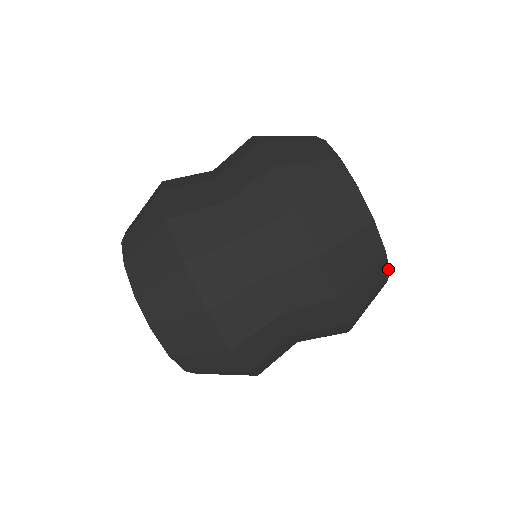
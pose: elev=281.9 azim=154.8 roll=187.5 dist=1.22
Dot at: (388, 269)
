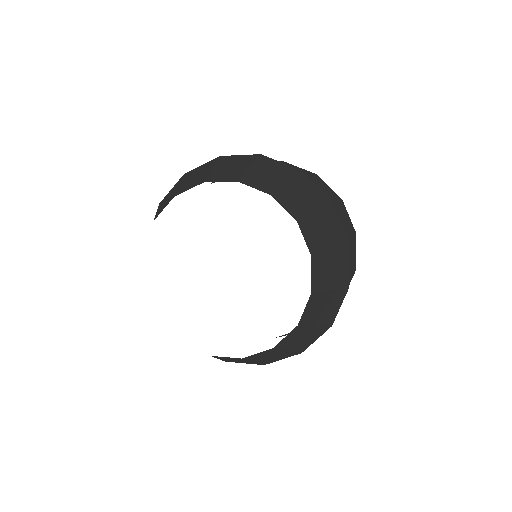
Dot at: occluded
